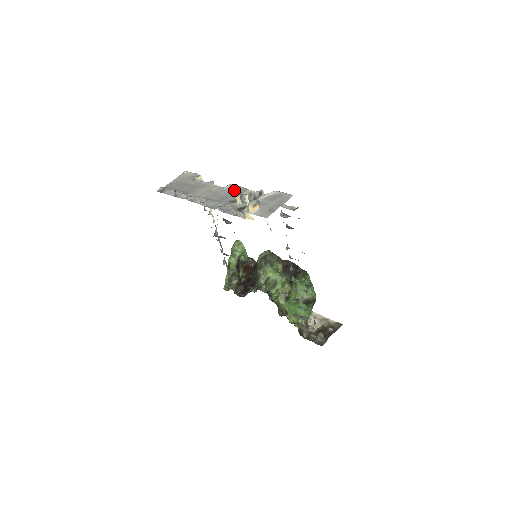
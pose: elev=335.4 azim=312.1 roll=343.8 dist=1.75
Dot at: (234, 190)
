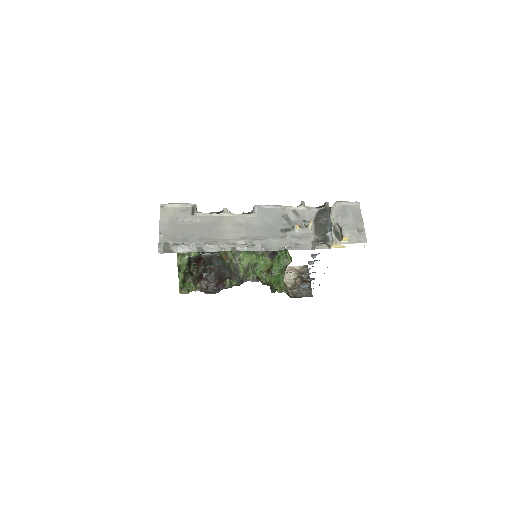
Dot at: (269, 213)
